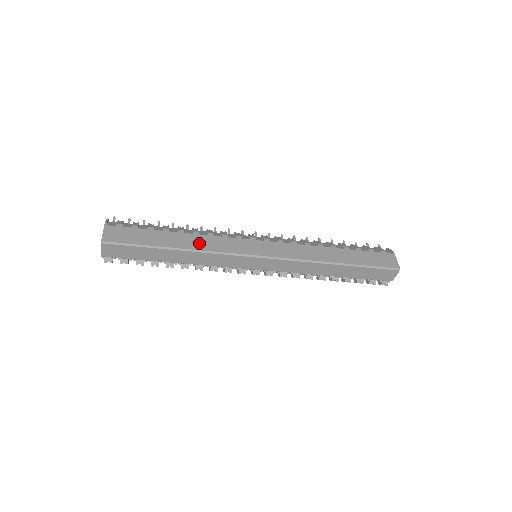
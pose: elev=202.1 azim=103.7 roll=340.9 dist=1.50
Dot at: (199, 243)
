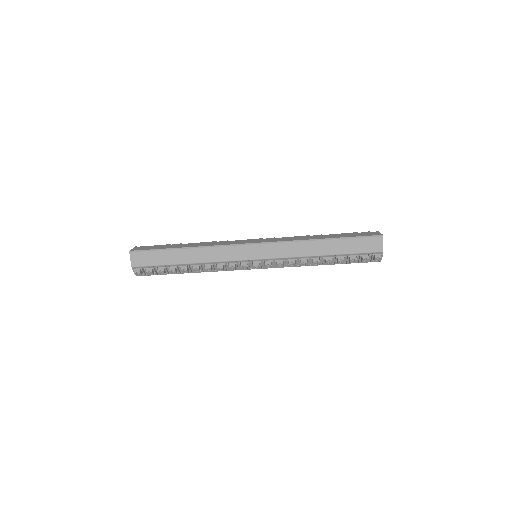
Dot at: (204, 244)
